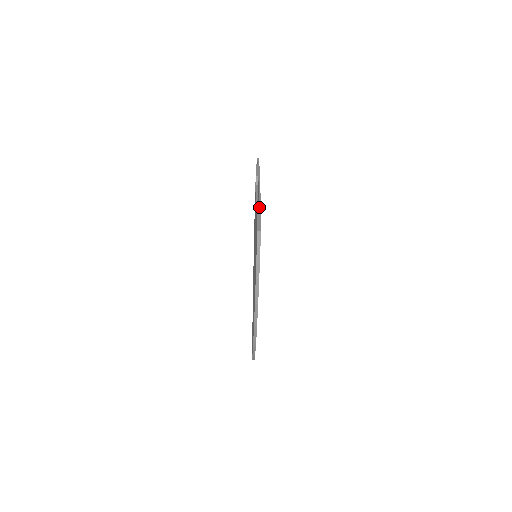
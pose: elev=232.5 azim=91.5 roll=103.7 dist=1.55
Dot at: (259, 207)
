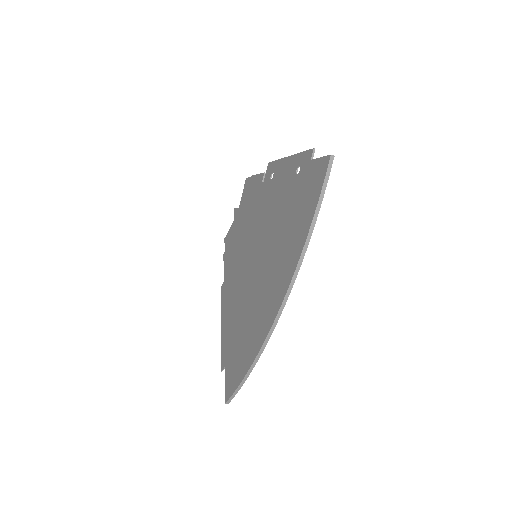
Dot at: (312, 154)
